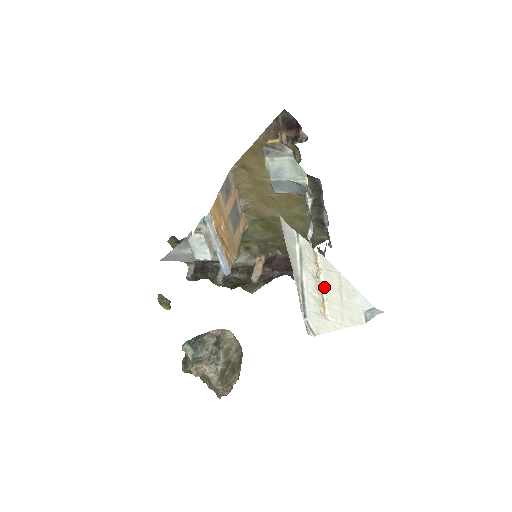
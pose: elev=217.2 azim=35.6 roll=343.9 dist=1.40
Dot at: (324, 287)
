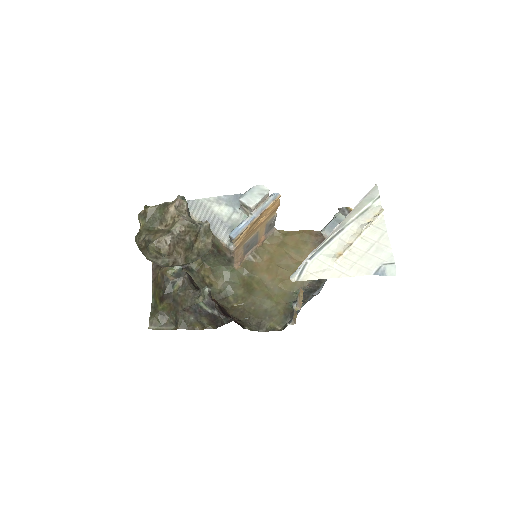
Dot at: (359, 239)
